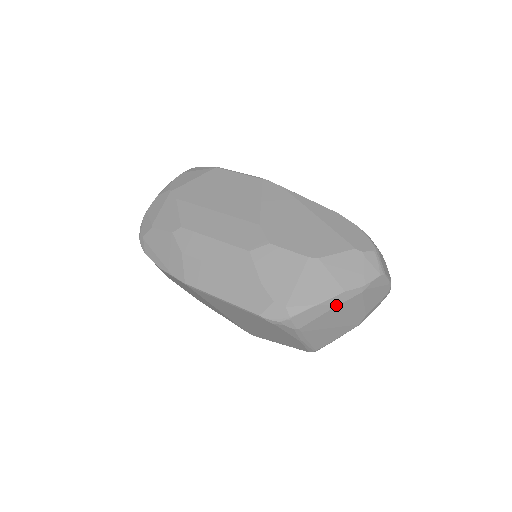
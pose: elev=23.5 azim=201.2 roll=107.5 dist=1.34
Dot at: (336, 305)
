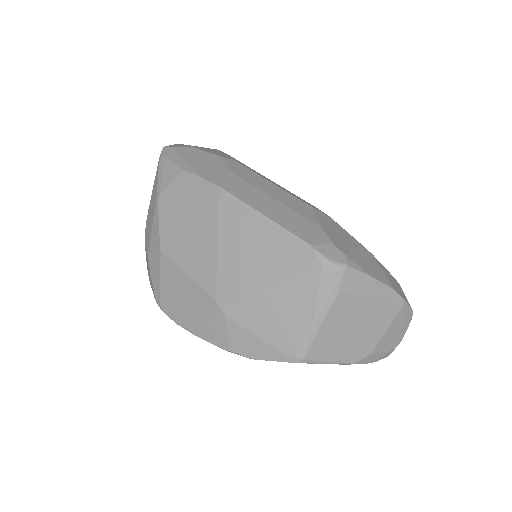
Dot at: (380, 297)
